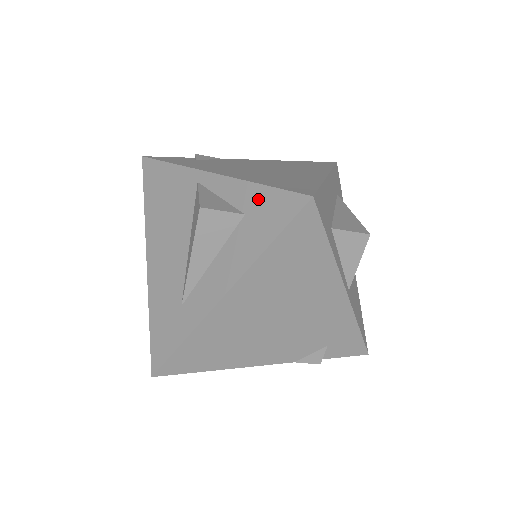
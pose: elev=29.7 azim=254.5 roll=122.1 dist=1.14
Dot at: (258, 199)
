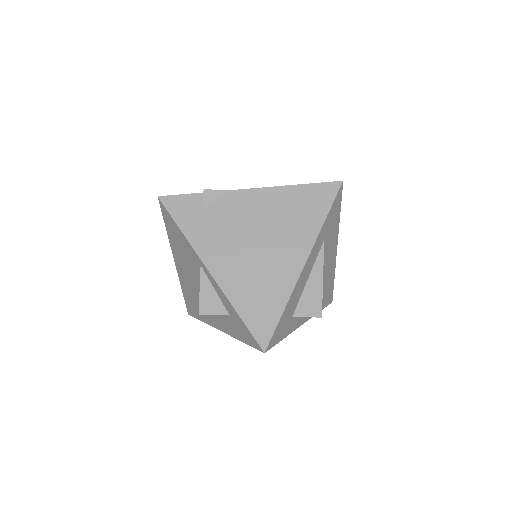
Dot at: (237, 319)
